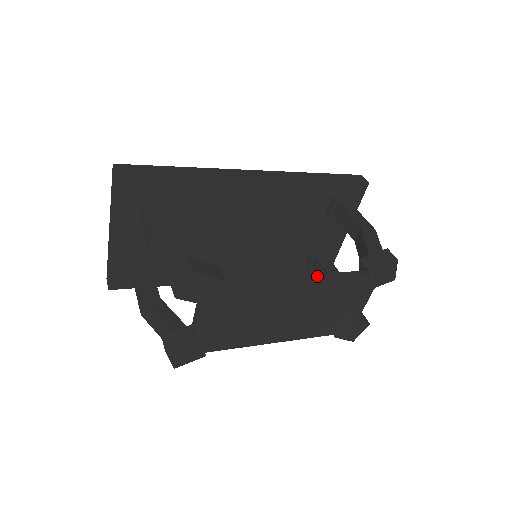
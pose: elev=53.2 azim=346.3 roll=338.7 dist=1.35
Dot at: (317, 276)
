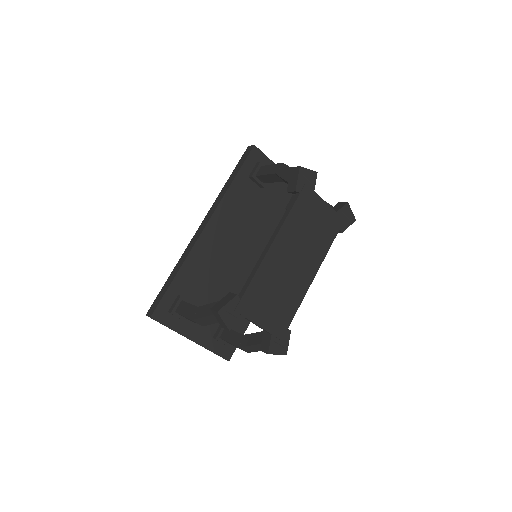
Dot at: (276, 231)
